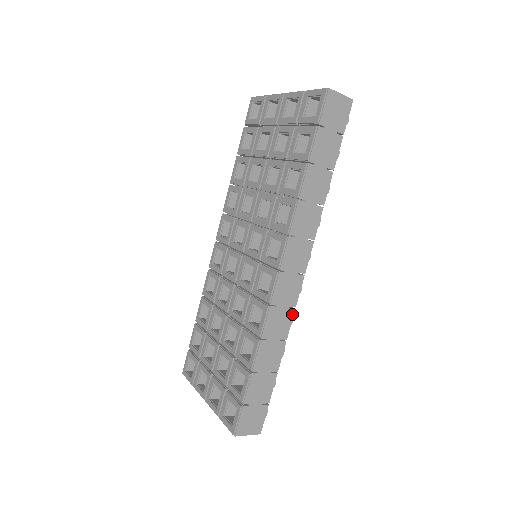
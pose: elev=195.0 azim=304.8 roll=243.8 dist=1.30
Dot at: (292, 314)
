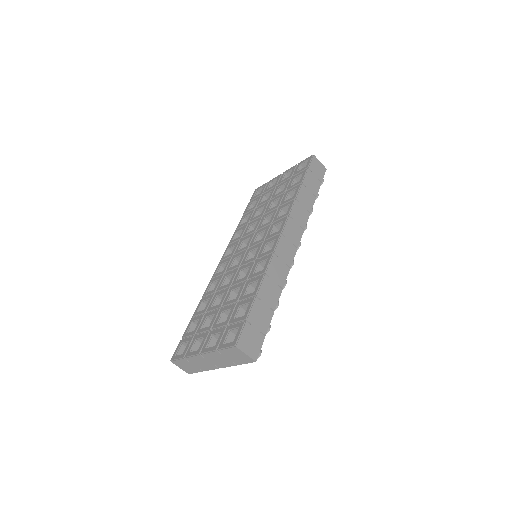
Dot at: (288, 271)
